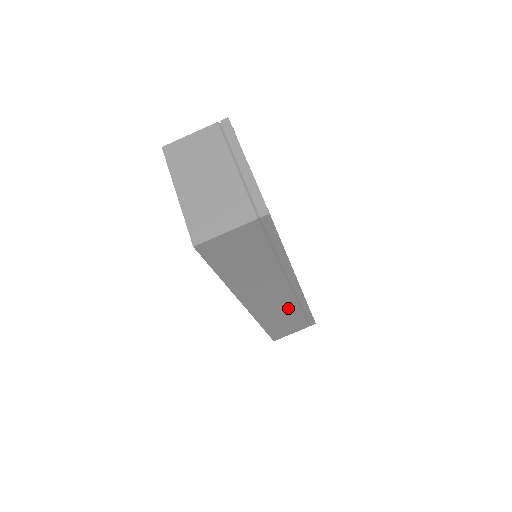
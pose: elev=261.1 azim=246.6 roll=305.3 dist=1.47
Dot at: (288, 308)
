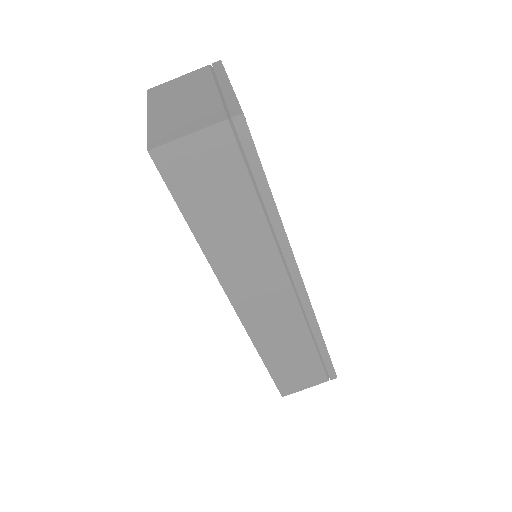
Dot at: (294, 329)
